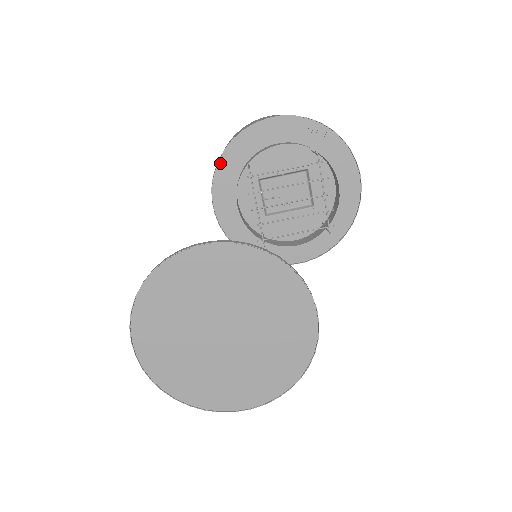
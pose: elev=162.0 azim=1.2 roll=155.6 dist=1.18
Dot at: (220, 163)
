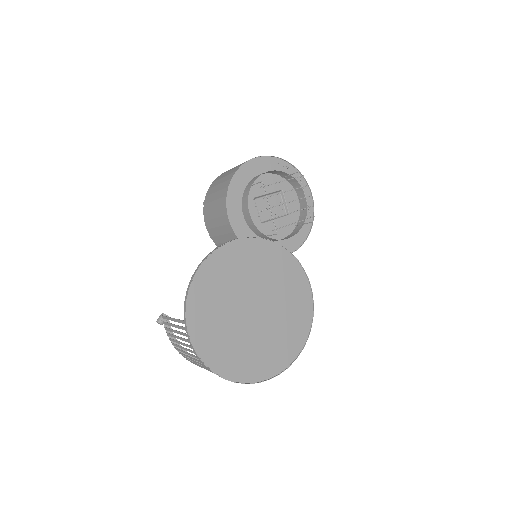
Dot at: (230, 187)
